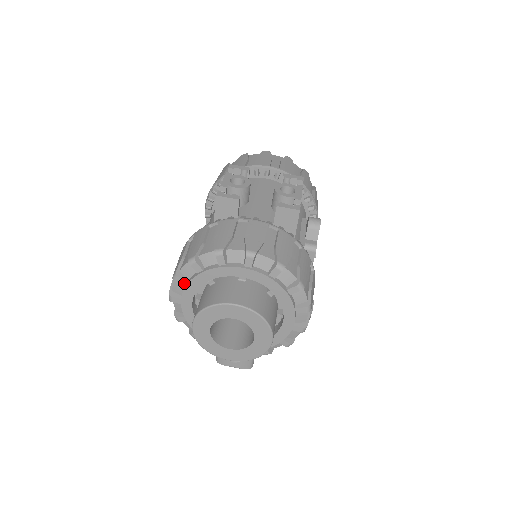
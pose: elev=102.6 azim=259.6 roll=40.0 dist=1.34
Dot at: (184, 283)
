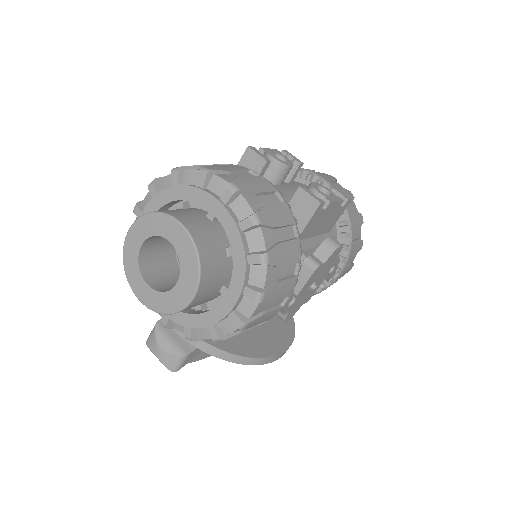
Dot at: (155, 193)
